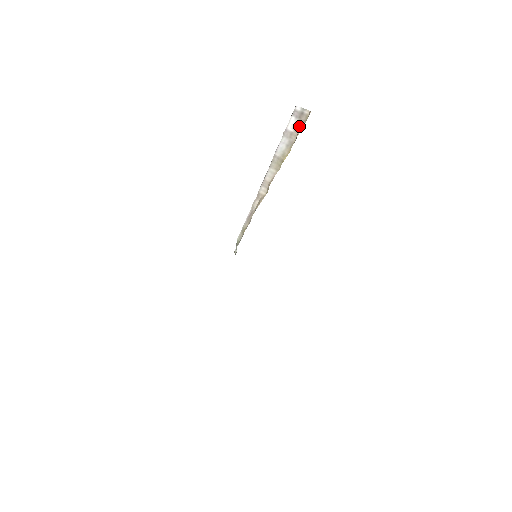
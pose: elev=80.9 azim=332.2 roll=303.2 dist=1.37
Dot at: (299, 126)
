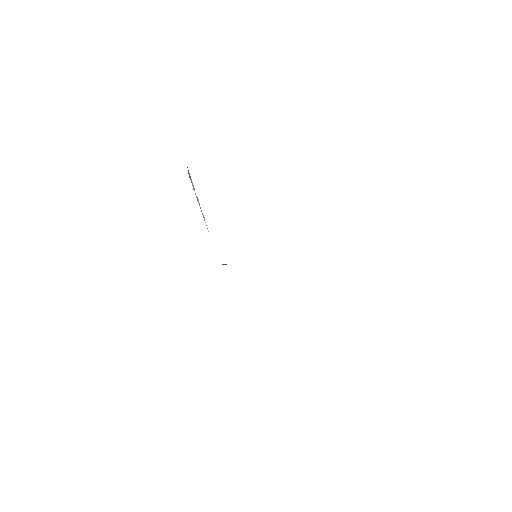
Dot at: (190, 176)
